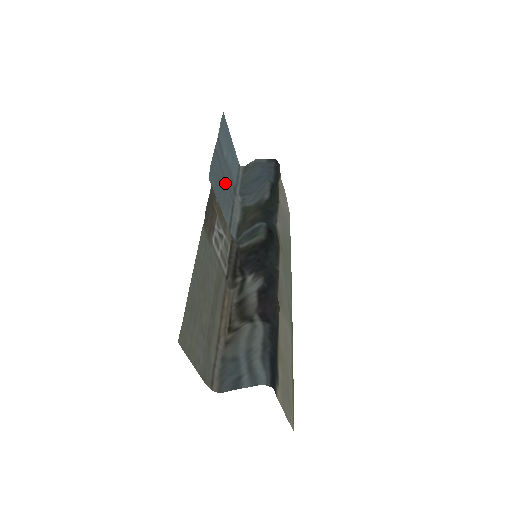
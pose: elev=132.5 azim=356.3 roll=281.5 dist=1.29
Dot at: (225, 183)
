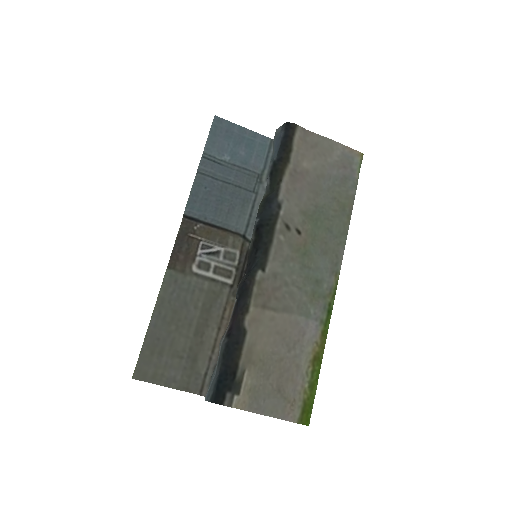
Dot at: (231, 188)
